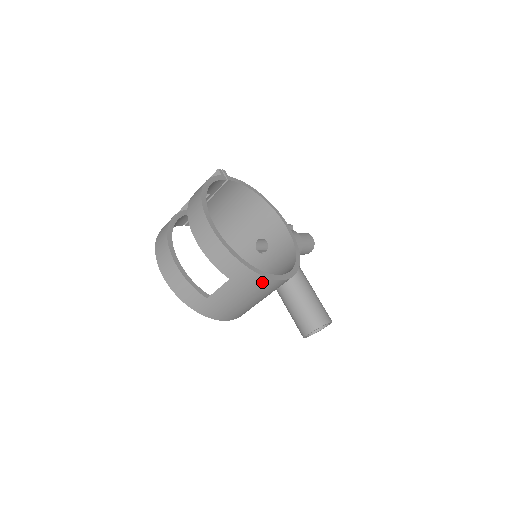
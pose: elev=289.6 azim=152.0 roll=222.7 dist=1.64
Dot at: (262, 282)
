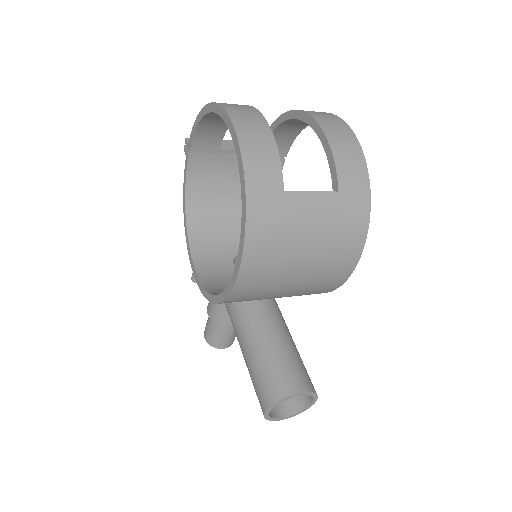
Dot at: (356, 237)
